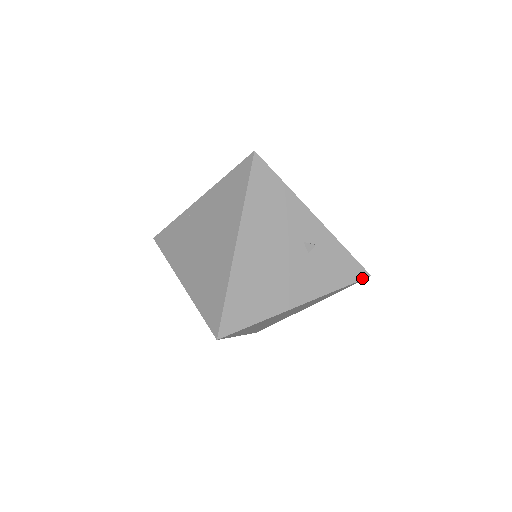
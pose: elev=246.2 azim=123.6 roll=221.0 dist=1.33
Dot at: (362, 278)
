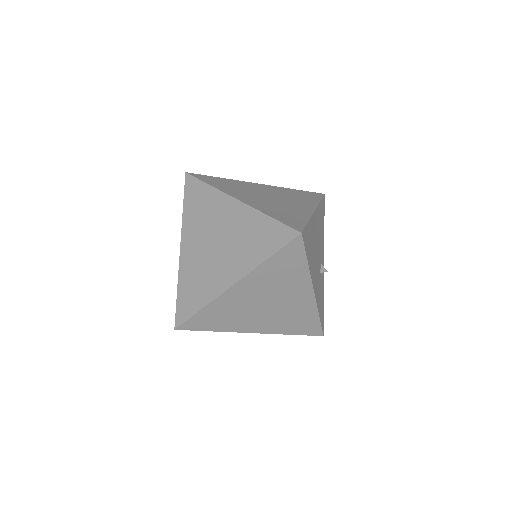
Dot at: (322, 330)
